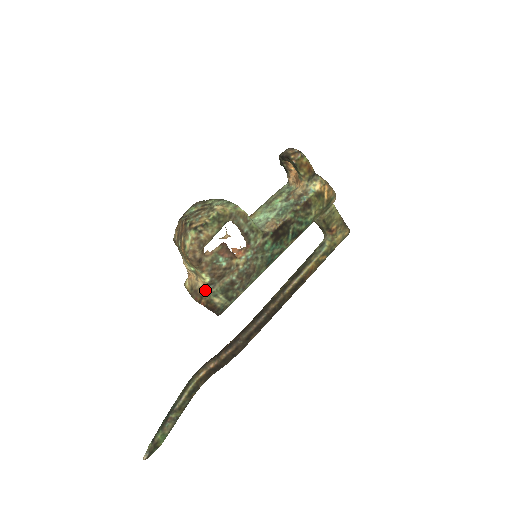
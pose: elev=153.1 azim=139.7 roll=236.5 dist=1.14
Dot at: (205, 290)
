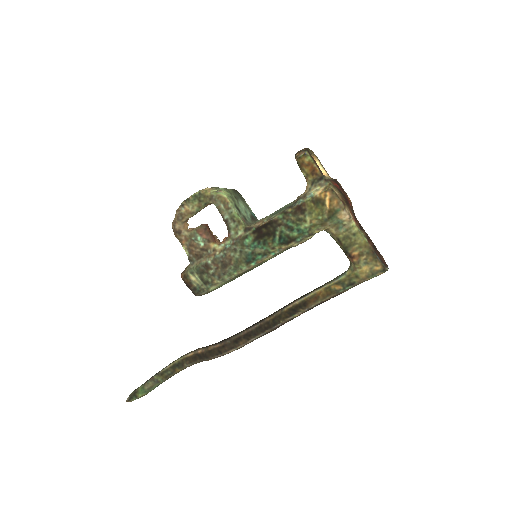
Dot at: (188, 265)
